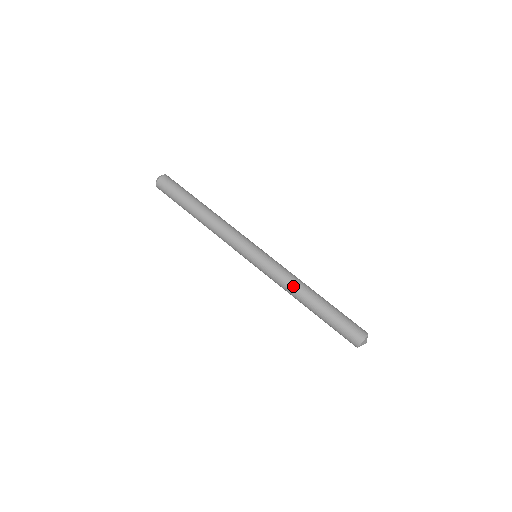
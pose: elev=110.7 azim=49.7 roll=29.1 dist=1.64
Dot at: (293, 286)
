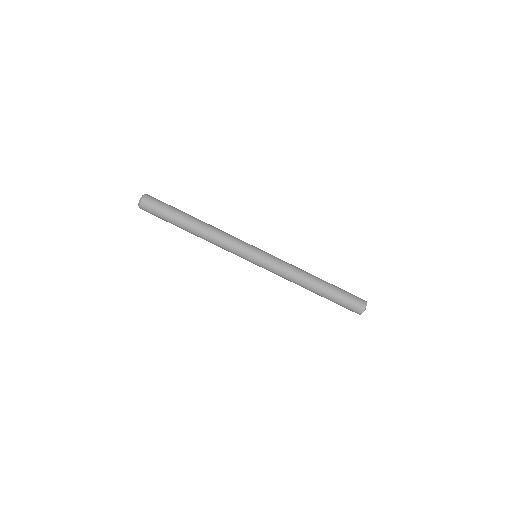
Dot at: (296, 279)
